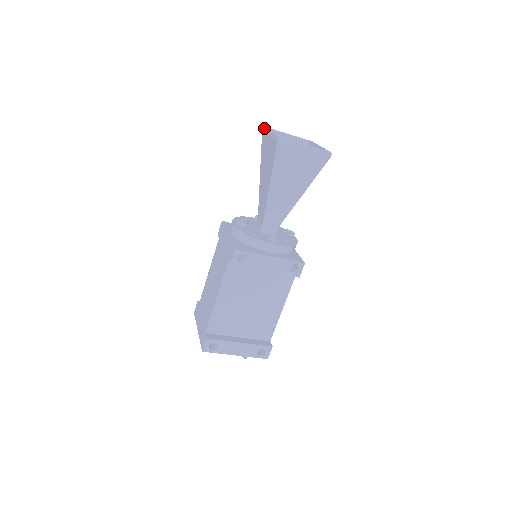
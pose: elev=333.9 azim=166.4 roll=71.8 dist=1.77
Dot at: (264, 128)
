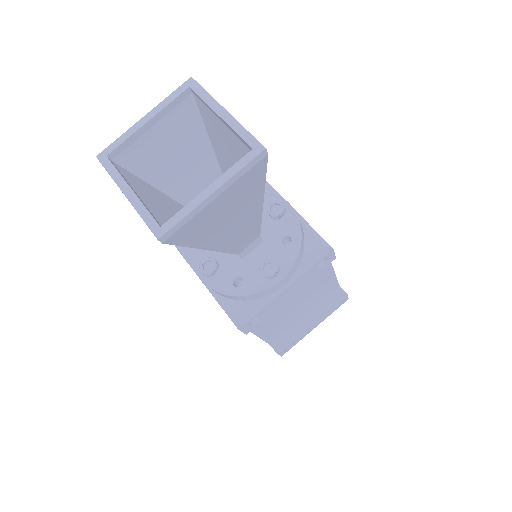
Dot at: occluded
